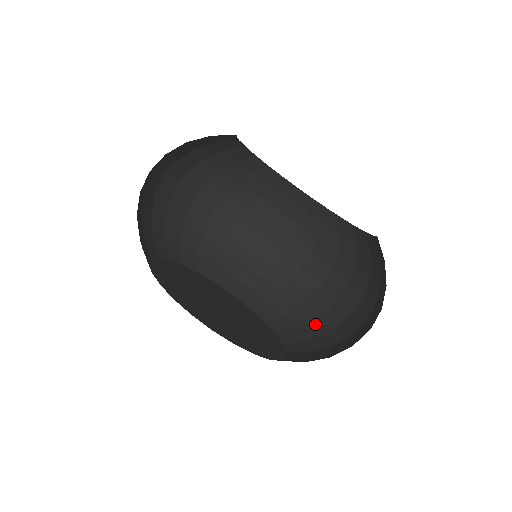
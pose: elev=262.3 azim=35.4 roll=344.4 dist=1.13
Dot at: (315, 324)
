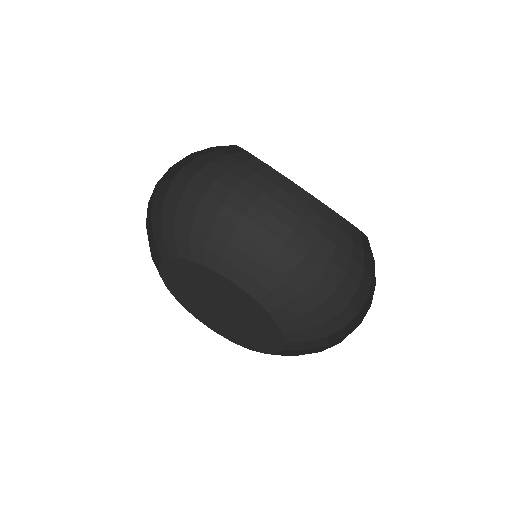
Dot at: (325, 347)
